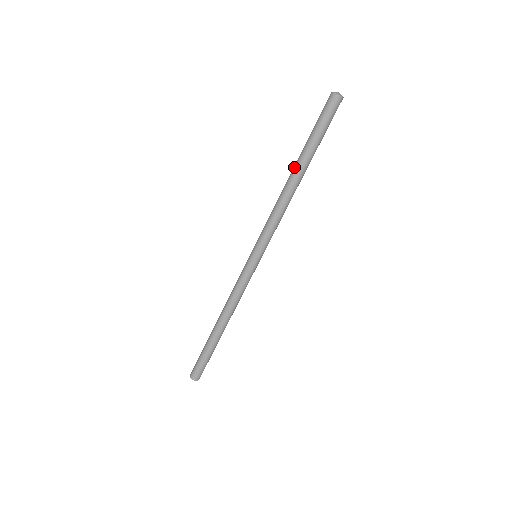
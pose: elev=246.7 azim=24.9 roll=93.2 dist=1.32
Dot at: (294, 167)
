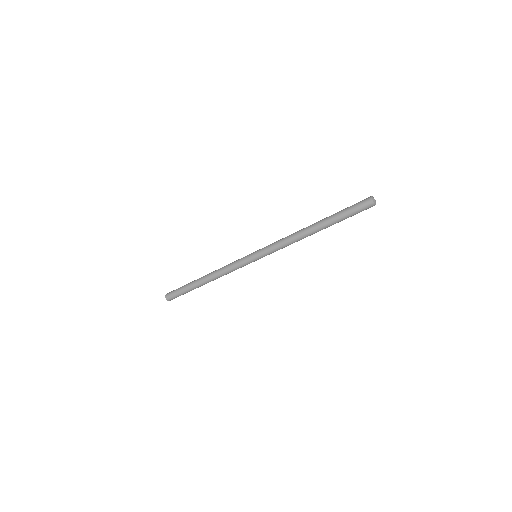
Dot at: (317, 225)
